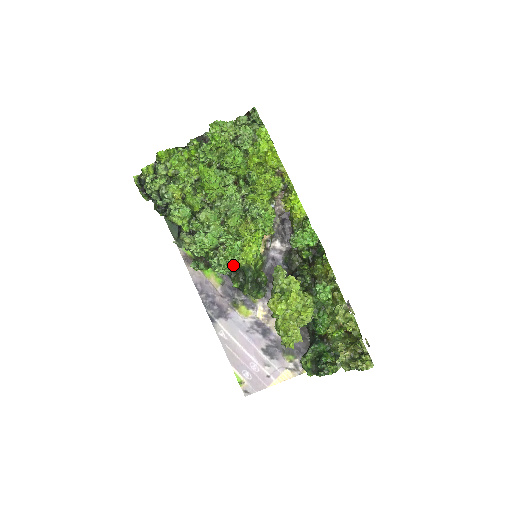
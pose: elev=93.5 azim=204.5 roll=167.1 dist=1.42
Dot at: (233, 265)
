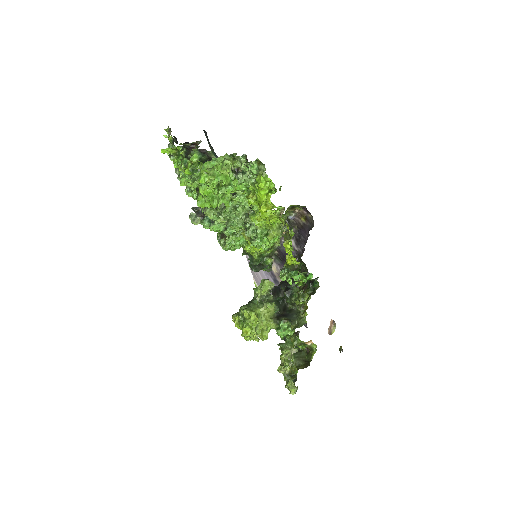
Dot at: occluded
